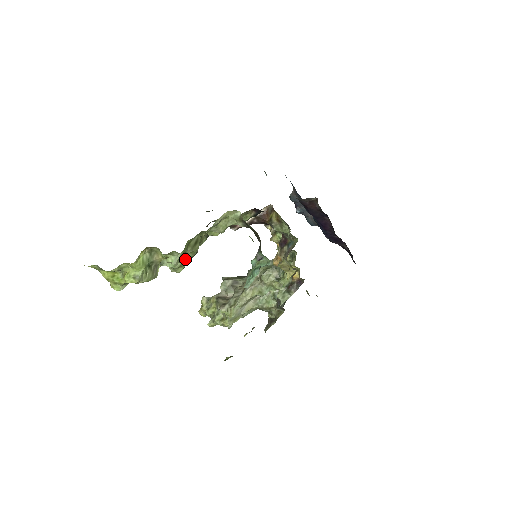
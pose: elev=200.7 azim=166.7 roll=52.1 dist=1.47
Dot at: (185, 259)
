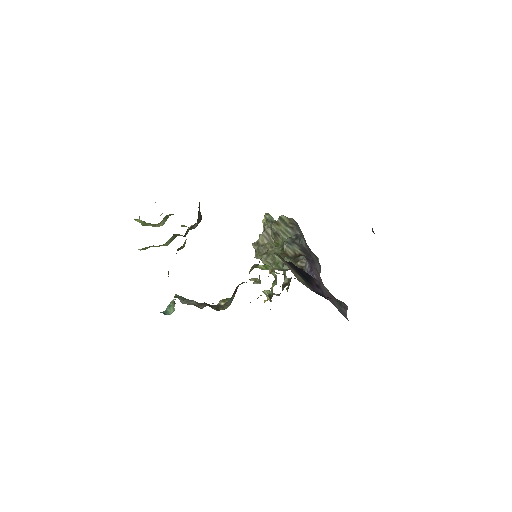
Dot at: (186, 226)
